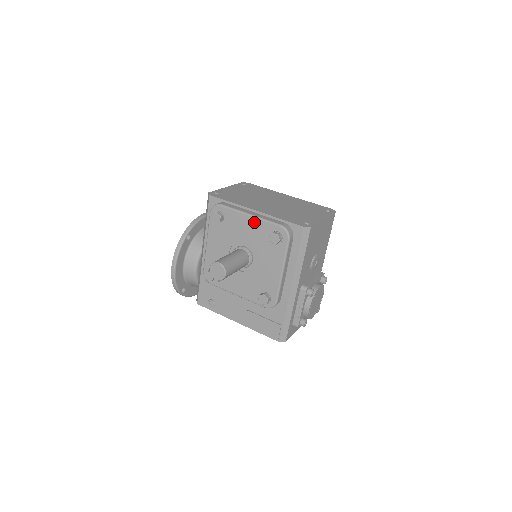
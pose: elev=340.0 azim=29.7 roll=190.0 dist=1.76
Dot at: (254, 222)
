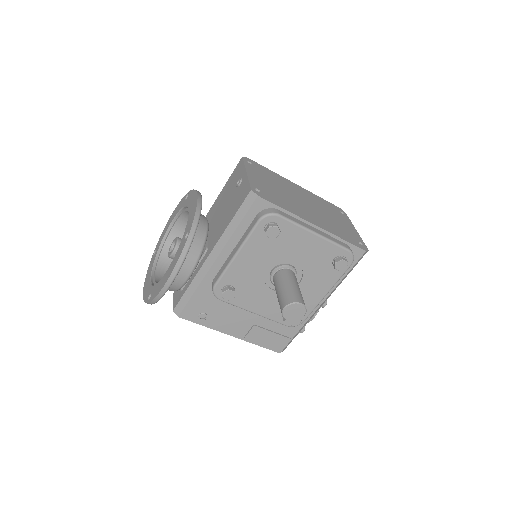
Dot at: (318, 242)
